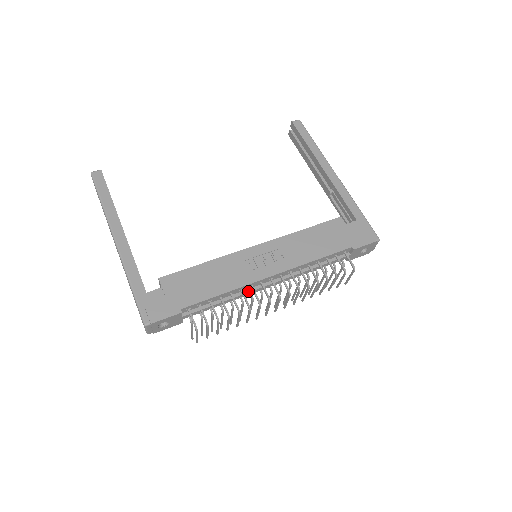
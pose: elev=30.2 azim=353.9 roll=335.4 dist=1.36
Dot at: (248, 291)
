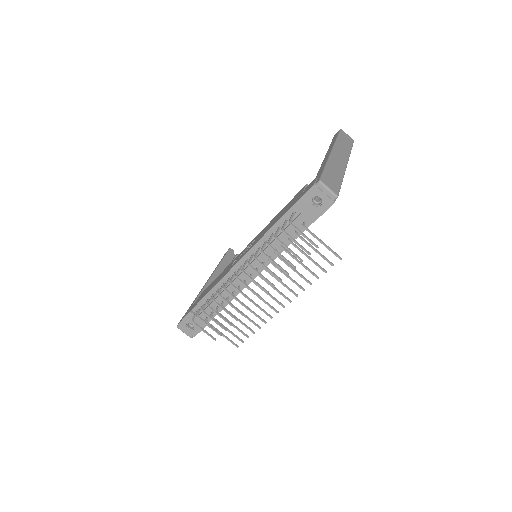
Dot at: occluded
